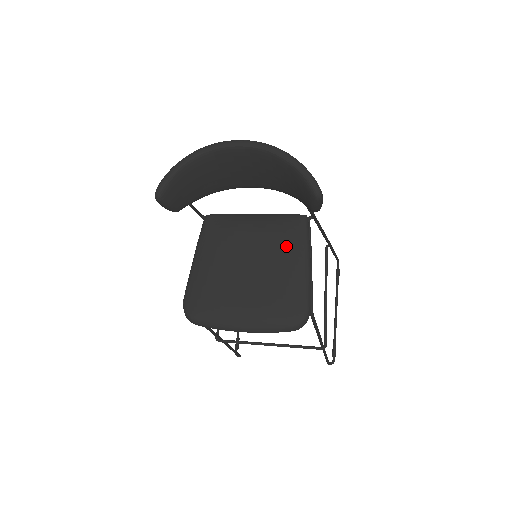
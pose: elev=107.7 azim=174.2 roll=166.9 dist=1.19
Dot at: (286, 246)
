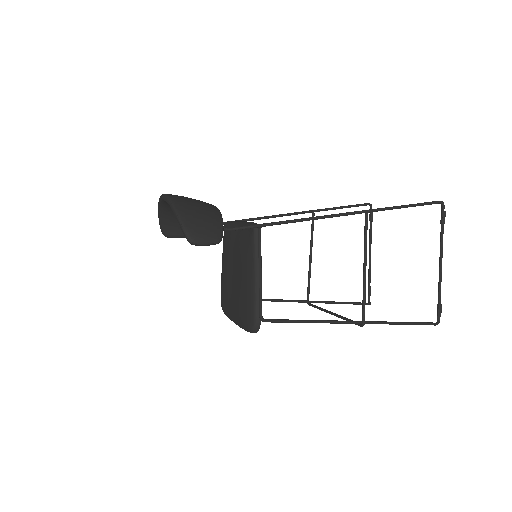
Dot at: (245, 258)
